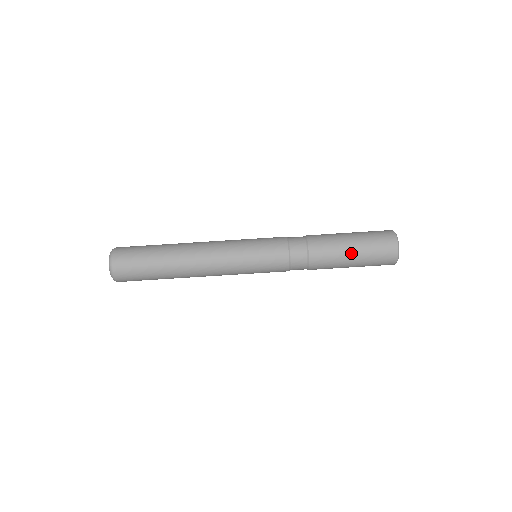
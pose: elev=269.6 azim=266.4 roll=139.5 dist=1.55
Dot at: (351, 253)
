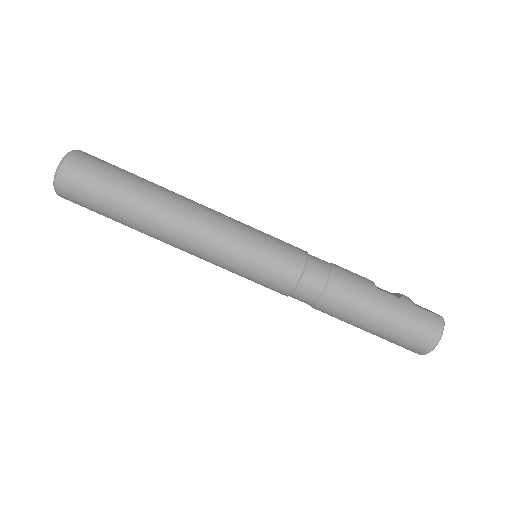
Dot at: (367, 329)
